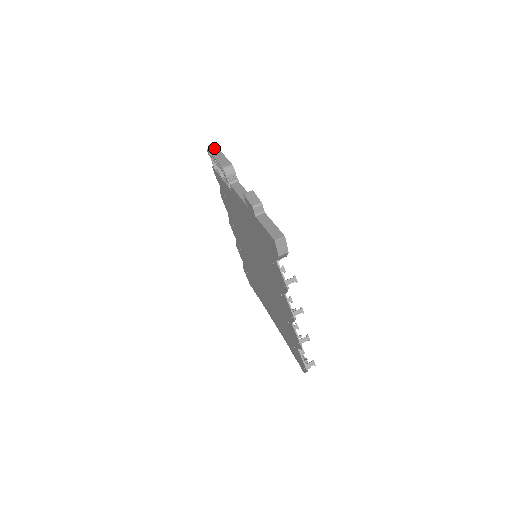
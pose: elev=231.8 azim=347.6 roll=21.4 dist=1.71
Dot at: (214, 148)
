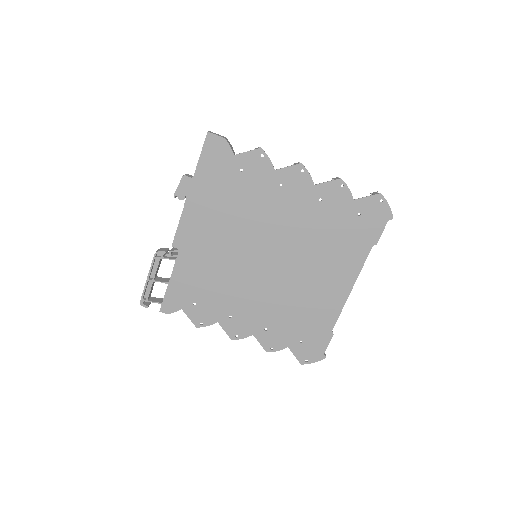
Dot at: occluded
